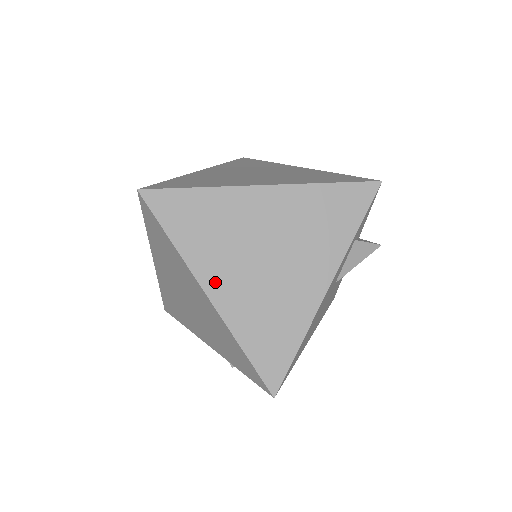
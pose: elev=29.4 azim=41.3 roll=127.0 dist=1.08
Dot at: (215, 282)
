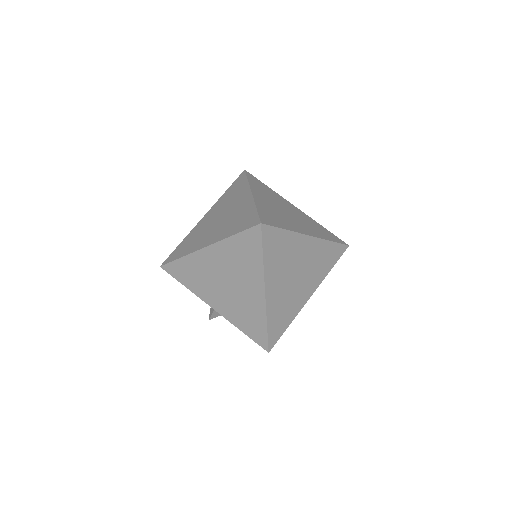
Dot at: (271, 286)
